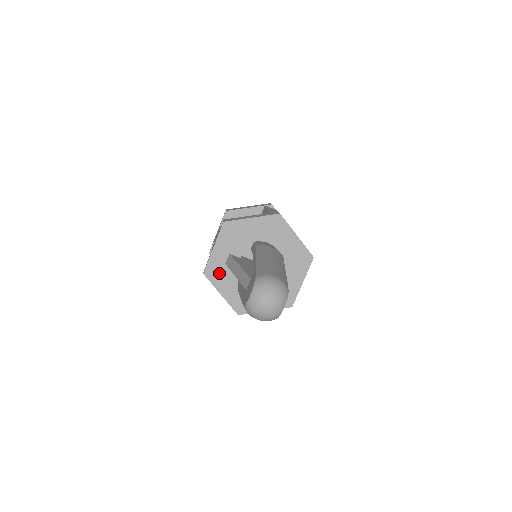
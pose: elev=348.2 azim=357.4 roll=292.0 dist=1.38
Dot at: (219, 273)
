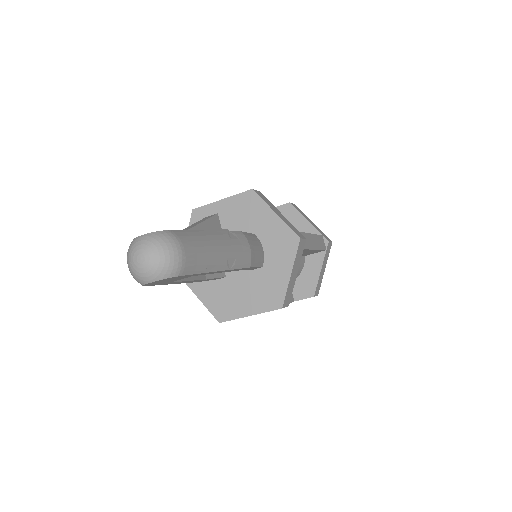
Dot at: occluded
